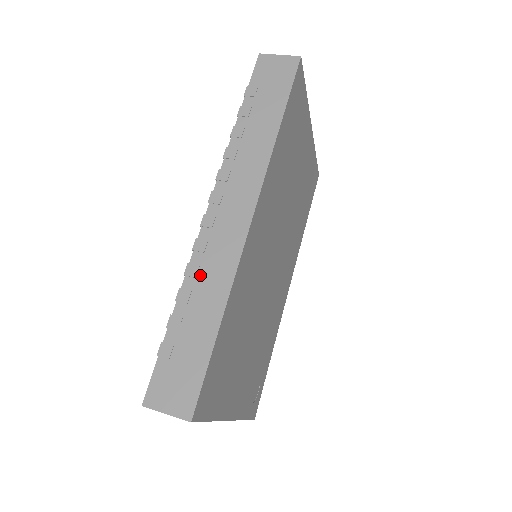
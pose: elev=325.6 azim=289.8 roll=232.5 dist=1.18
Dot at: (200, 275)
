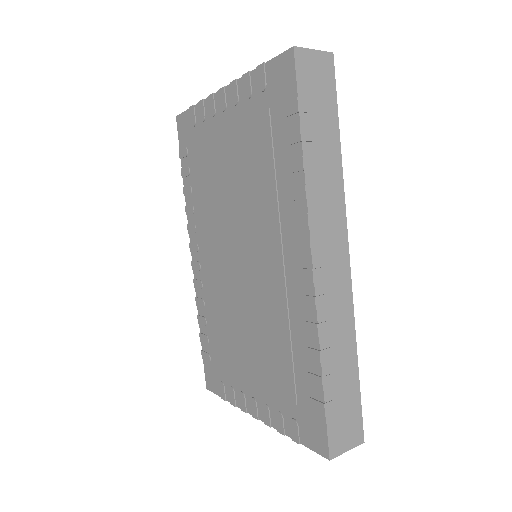
Dot at: (330, 330)
